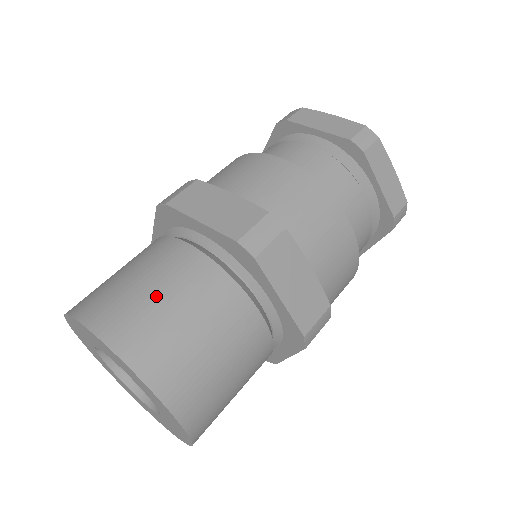
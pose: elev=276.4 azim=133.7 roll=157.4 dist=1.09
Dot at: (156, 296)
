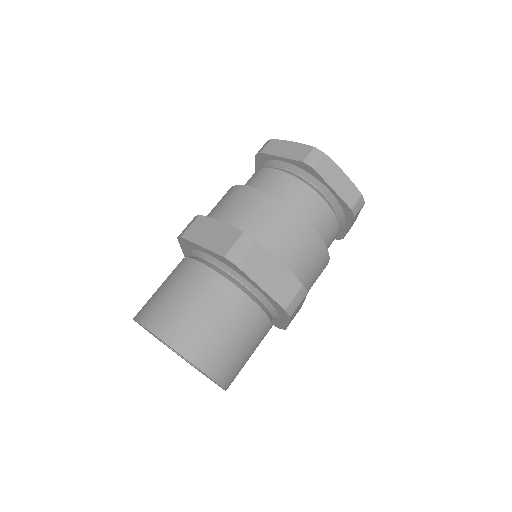
Dot at: (231, 339)
